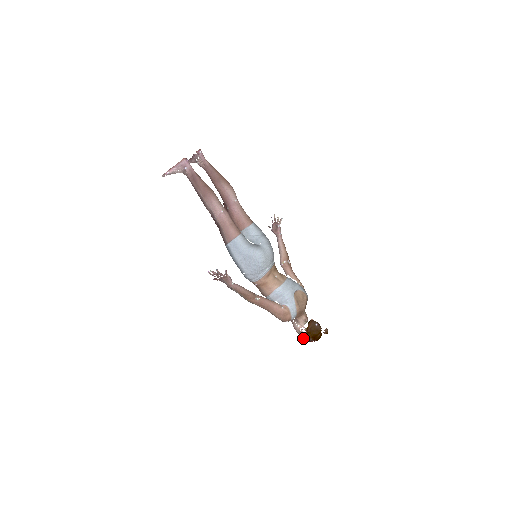
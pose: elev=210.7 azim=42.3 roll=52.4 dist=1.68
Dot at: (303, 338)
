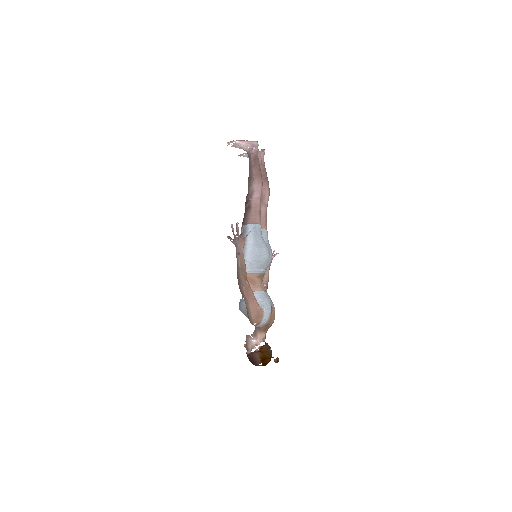
Dot at: (251, 356)
